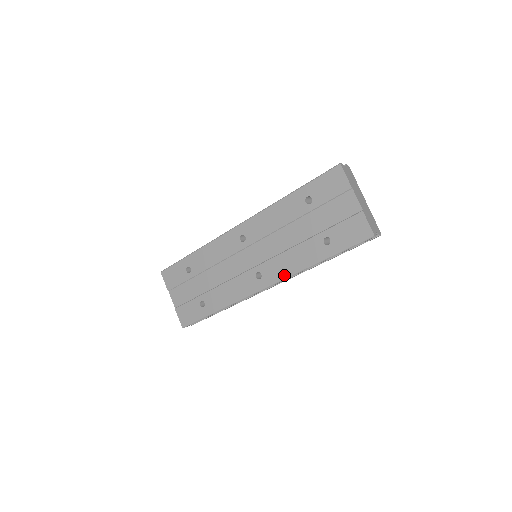
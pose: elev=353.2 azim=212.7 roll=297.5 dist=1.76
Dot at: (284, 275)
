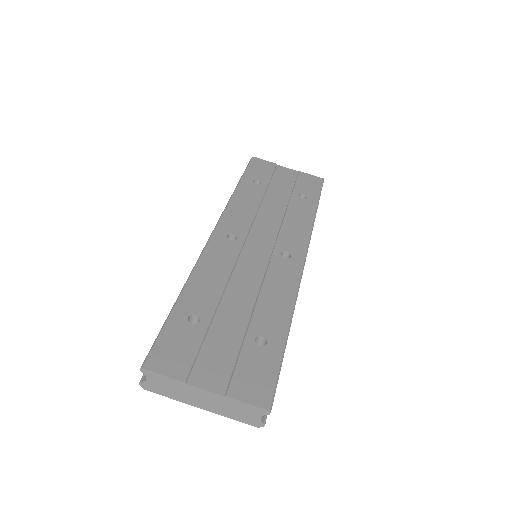
Dot at: (305, 237)
